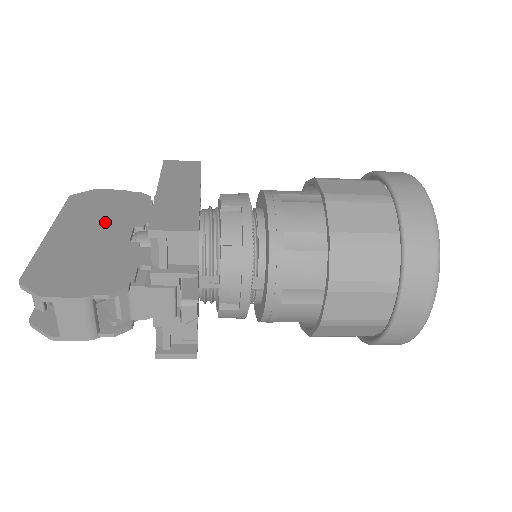
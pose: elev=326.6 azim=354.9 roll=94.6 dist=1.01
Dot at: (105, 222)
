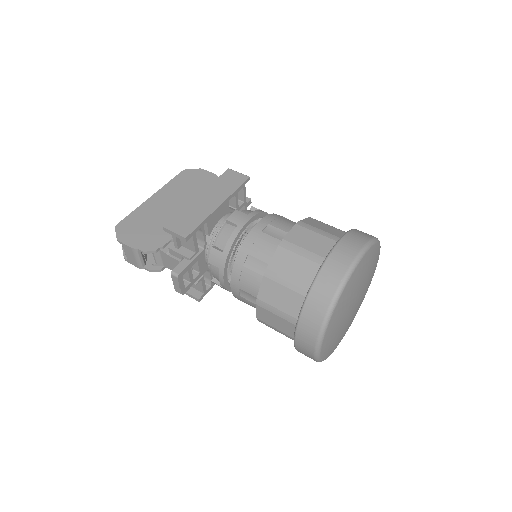
Dot at: (183, 199)
